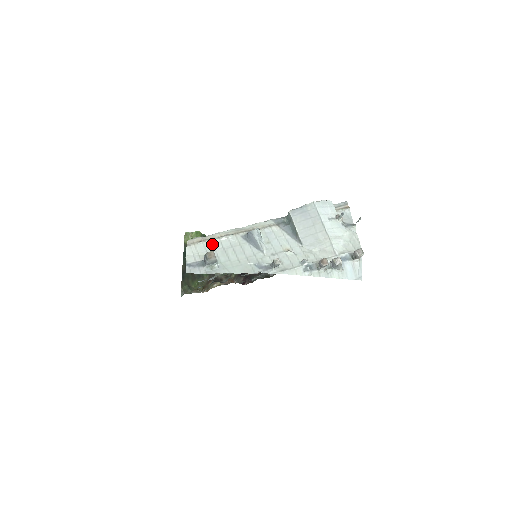
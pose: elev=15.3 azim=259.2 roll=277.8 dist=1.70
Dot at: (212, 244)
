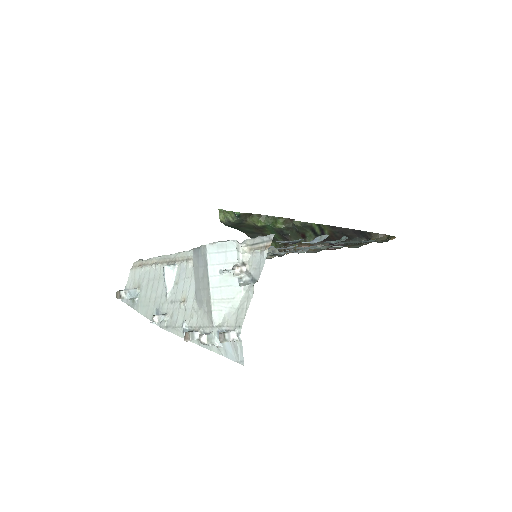
Dot at: (144, 271)
